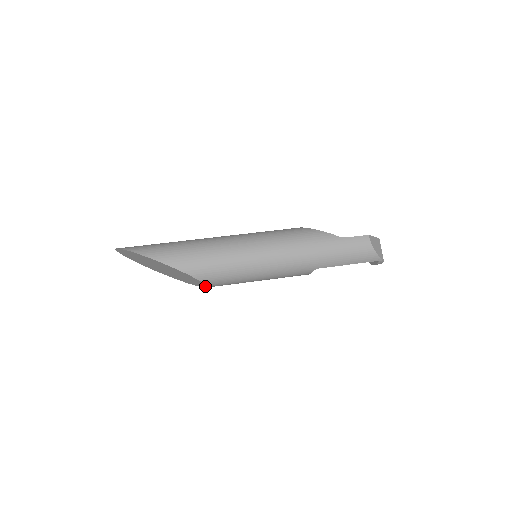
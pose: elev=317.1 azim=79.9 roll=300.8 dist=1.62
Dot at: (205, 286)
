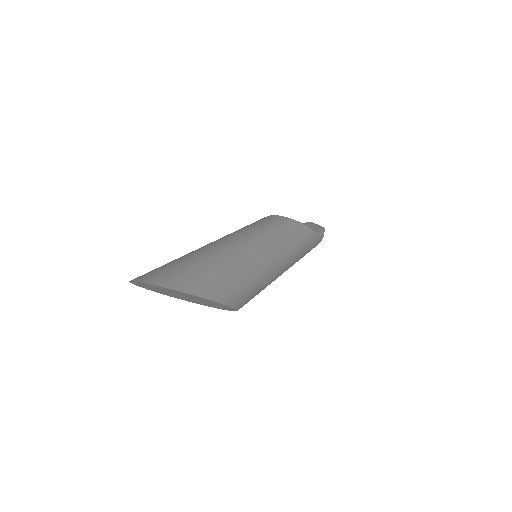
Dot at: occluded
